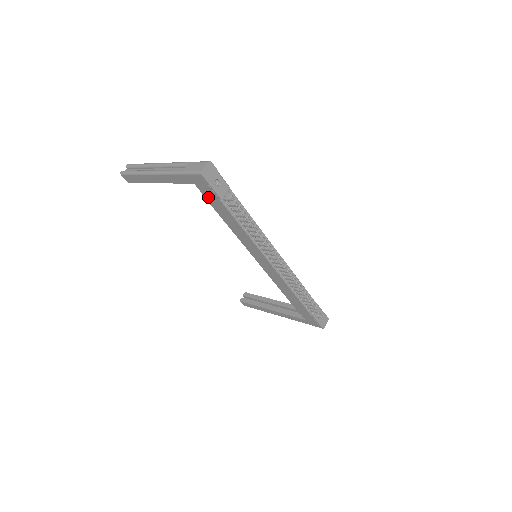
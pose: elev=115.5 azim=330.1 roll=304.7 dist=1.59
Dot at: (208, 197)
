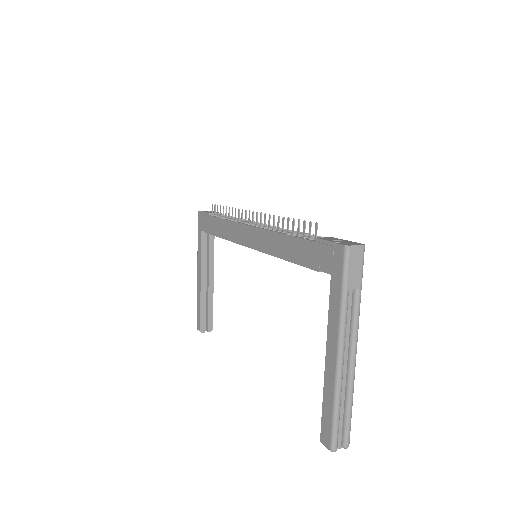
Dot at: (207, 228)
